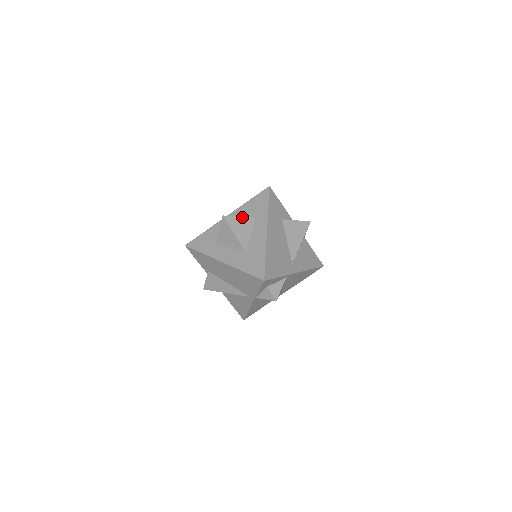
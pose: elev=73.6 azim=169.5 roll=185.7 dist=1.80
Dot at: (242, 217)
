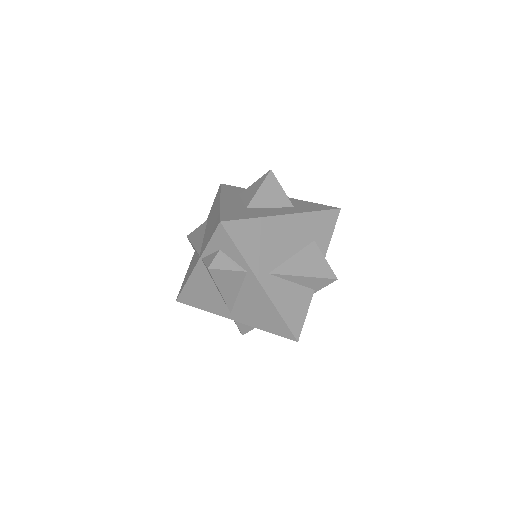
Dot at: (284, 191)
